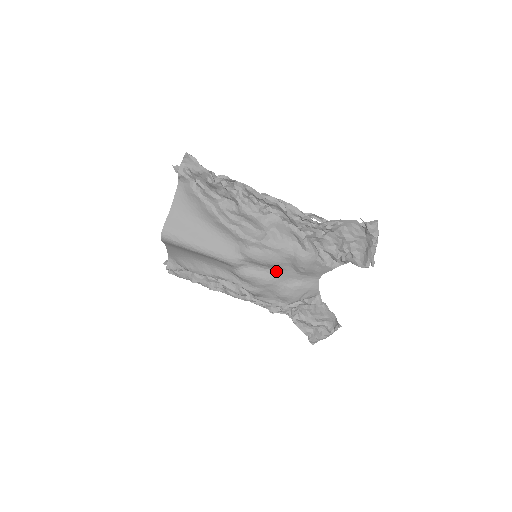
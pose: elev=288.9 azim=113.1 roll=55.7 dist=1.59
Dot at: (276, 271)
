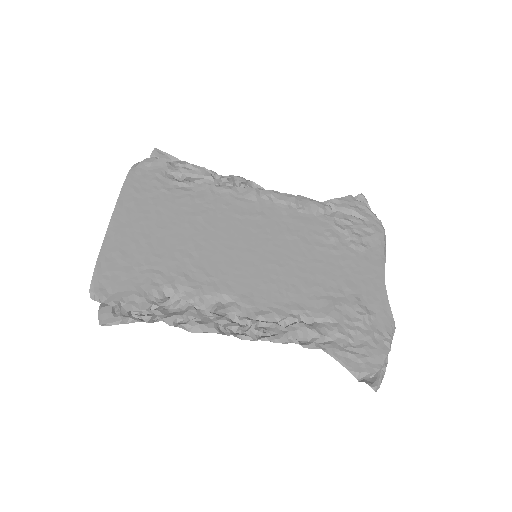
Dot at: occluded
